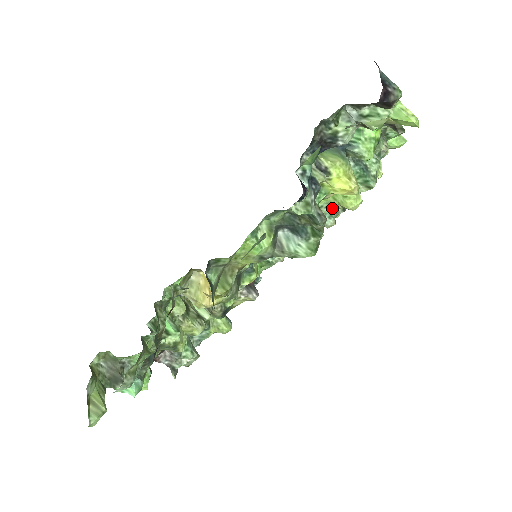
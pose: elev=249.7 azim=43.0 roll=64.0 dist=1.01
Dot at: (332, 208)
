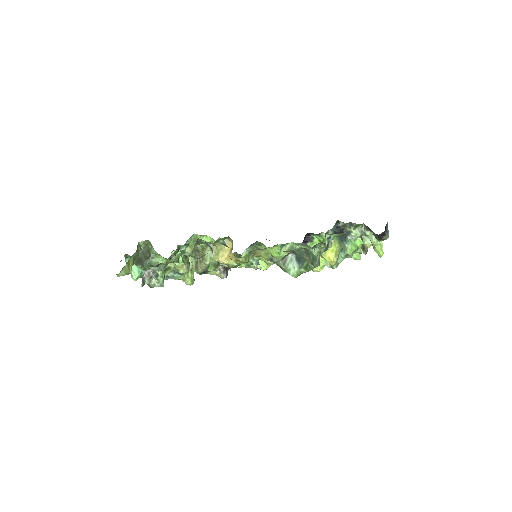
Dot at: occluded
